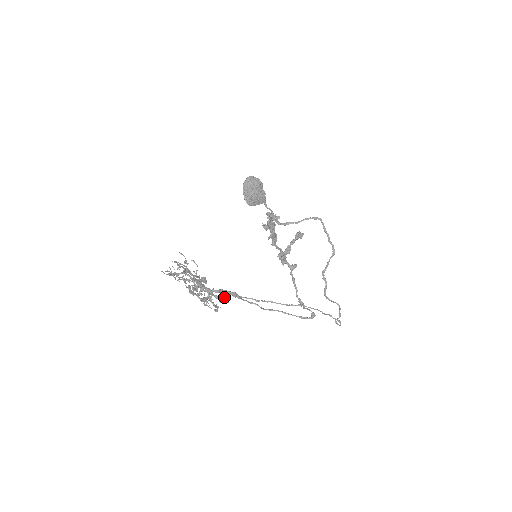
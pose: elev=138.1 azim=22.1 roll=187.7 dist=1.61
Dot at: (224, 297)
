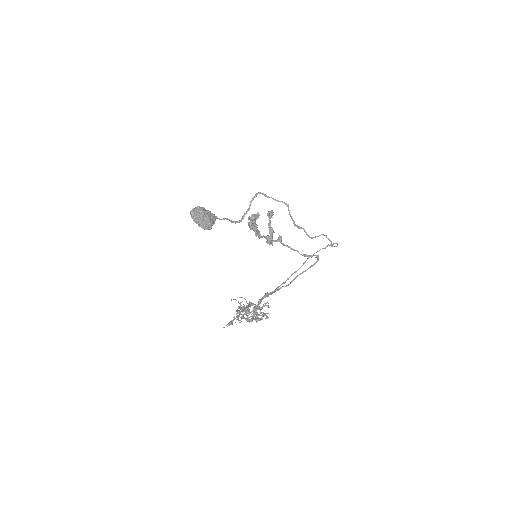
Dot at: occluded
